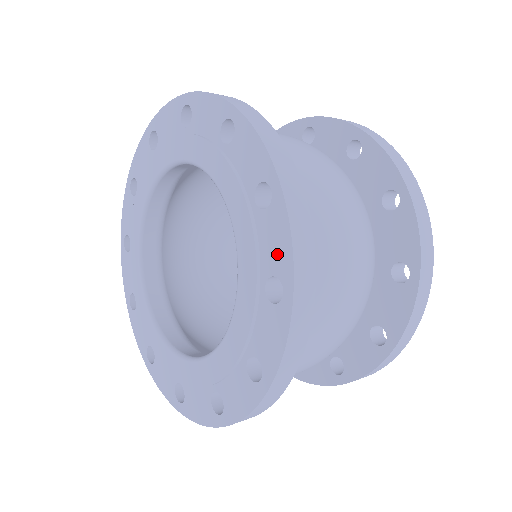
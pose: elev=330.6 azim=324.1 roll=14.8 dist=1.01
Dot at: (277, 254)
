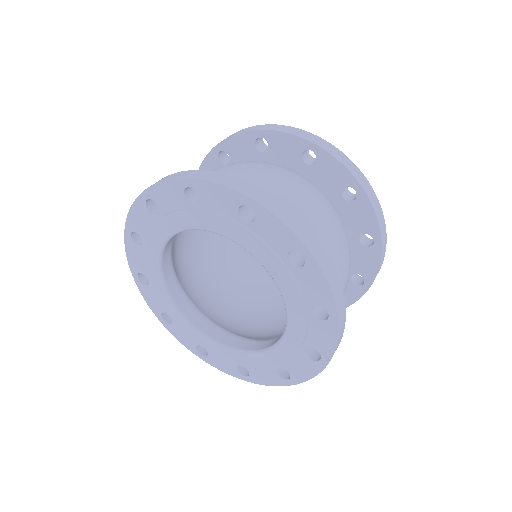
Dot at: (322, 343)
